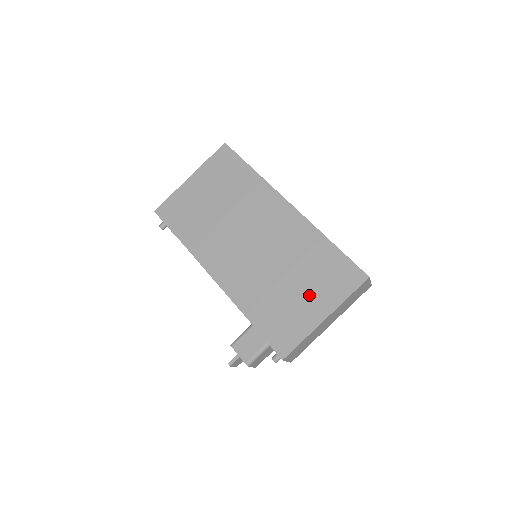
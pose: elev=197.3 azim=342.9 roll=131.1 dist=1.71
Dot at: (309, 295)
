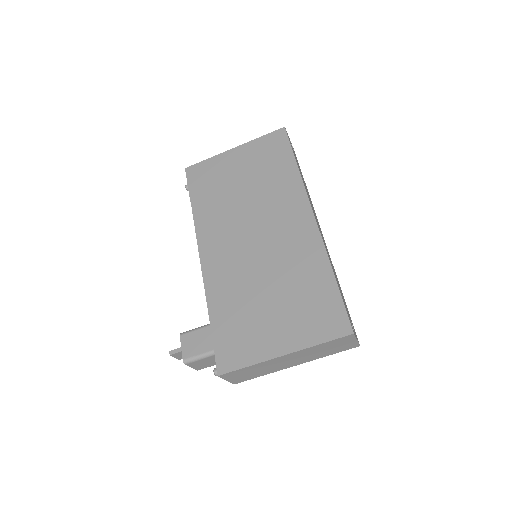
Dot at: (280, 321)
